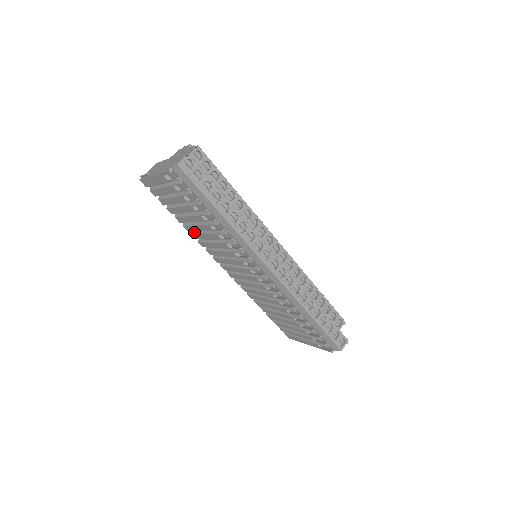
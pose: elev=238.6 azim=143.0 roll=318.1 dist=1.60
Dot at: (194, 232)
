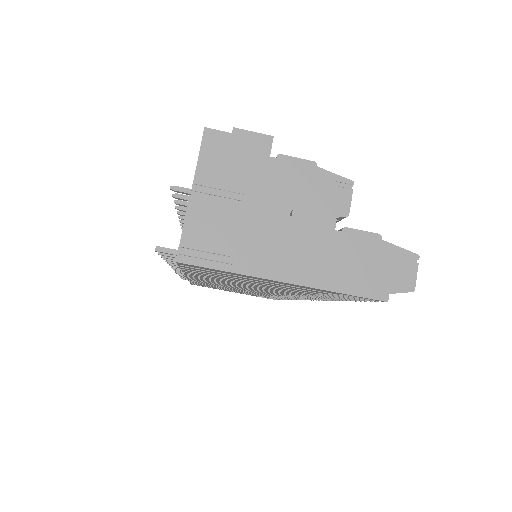
Dot at: occluded
